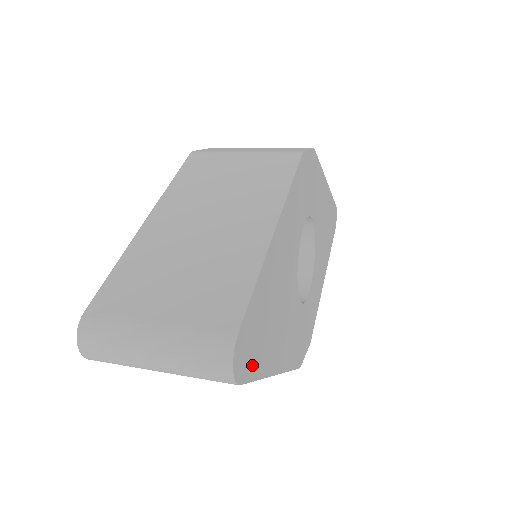
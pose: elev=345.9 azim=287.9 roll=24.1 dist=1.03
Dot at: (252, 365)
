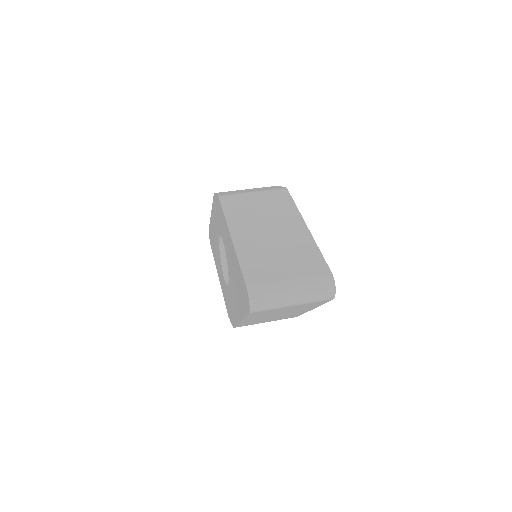
Dot at: occluded
